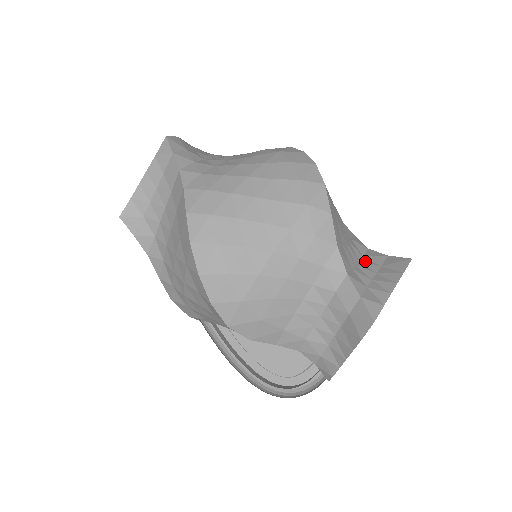
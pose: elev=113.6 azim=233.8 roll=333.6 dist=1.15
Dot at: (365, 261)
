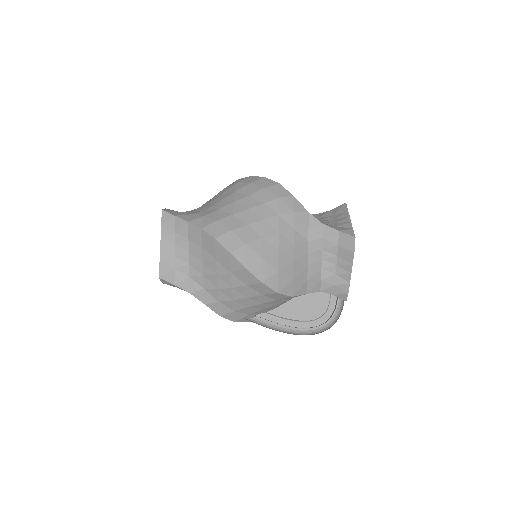
Dot at: (323, 218)
